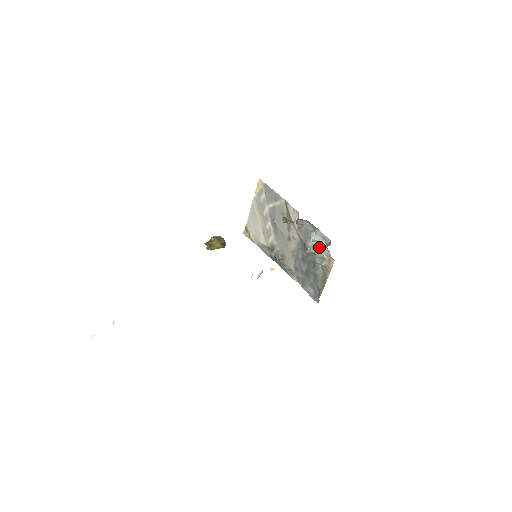
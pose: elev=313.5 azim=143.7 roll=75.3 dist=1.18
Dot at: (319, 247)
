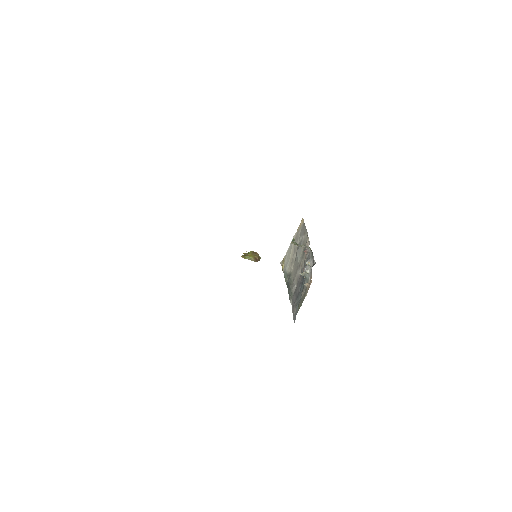
Dot at: (309, 270)
